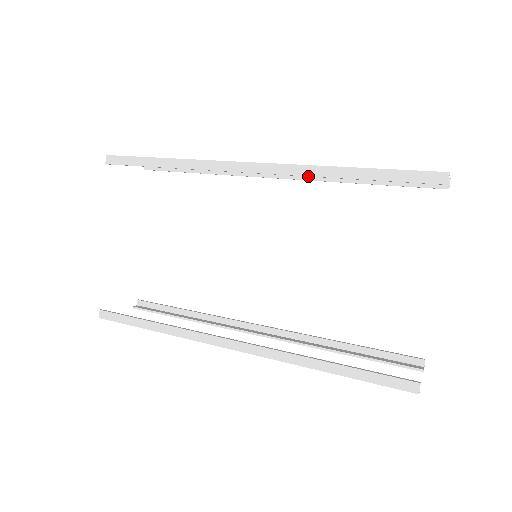
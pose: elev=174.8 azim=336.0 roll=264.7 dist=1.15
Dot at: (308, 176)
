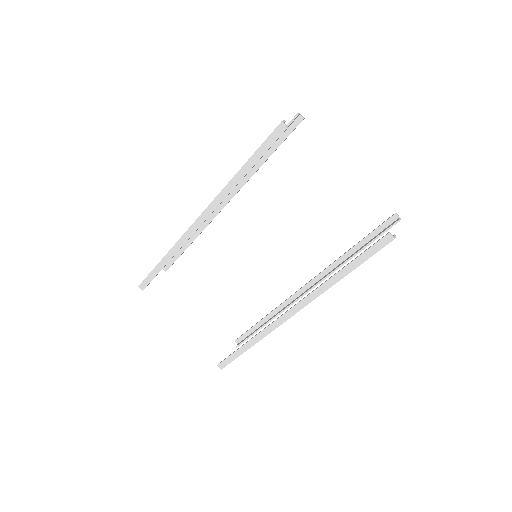
Dot at: (228, 194)
